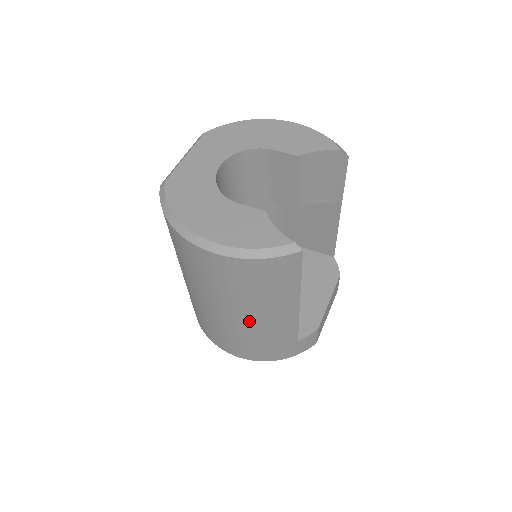
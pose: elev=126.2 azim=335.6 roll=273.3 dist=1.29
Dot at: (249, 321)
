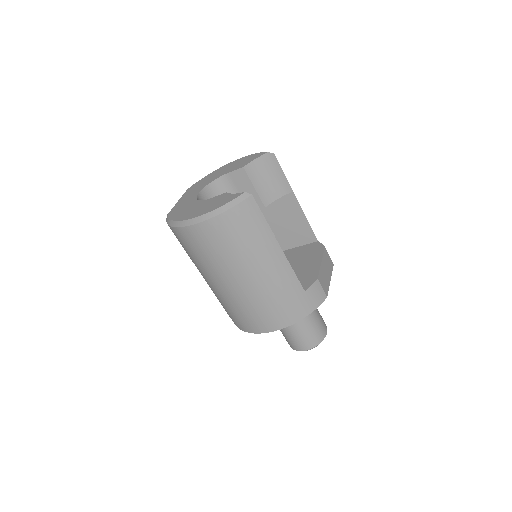
Dot at: (255, 279)
